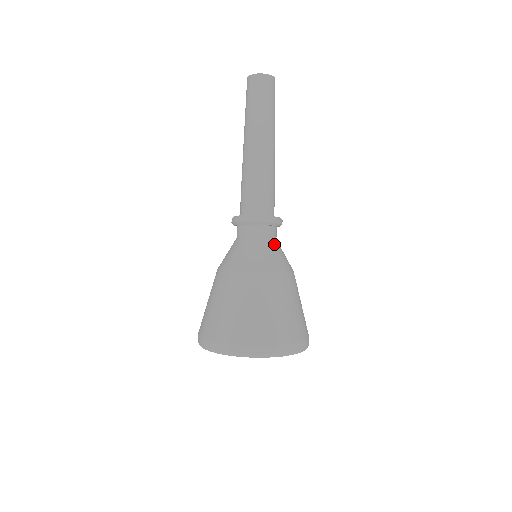
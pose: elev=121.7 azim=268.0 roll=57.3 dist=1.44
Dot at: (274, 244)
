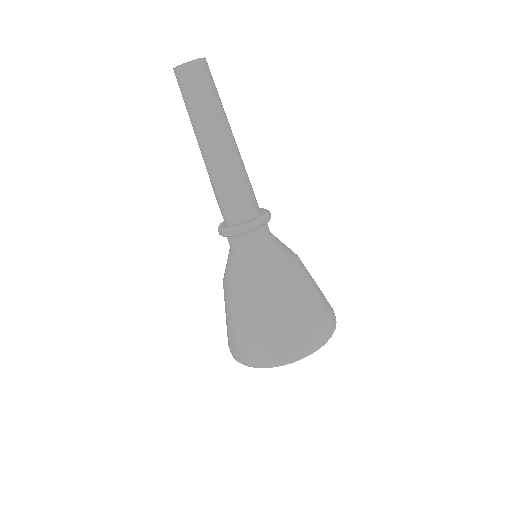
Dot at: (271, 242)
